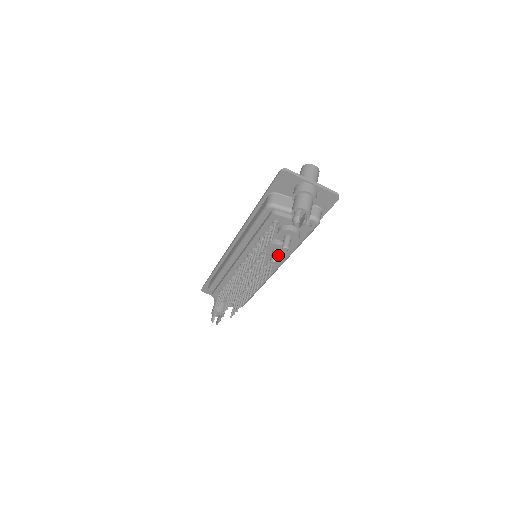
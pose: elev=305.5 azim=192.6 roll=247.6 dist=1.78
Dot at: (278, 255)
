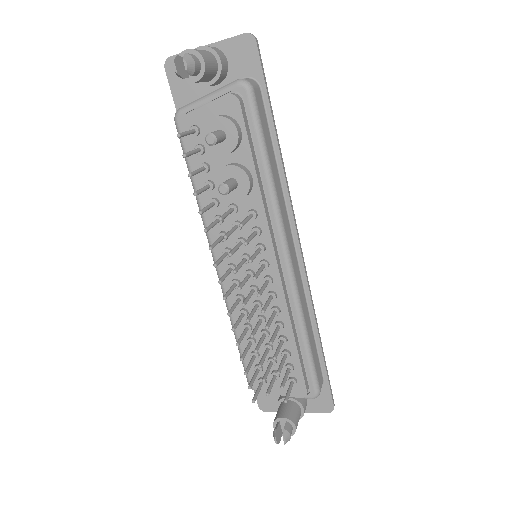
Dot at: (242, 191)
